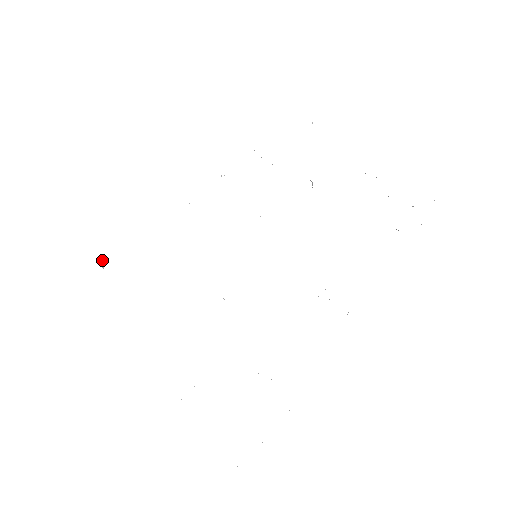
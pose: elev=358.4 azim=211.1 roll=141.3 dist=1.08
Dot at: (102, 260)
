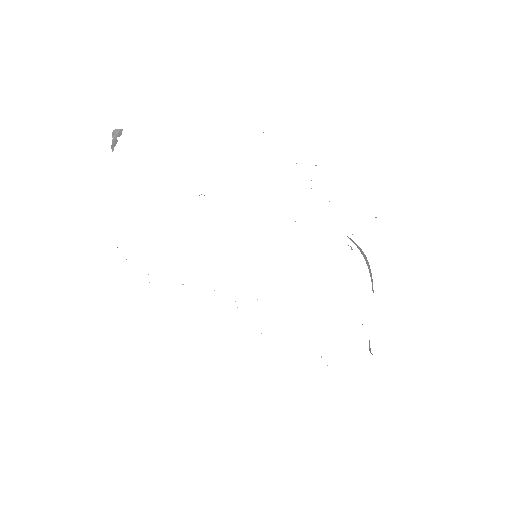
Dot at: occluded
